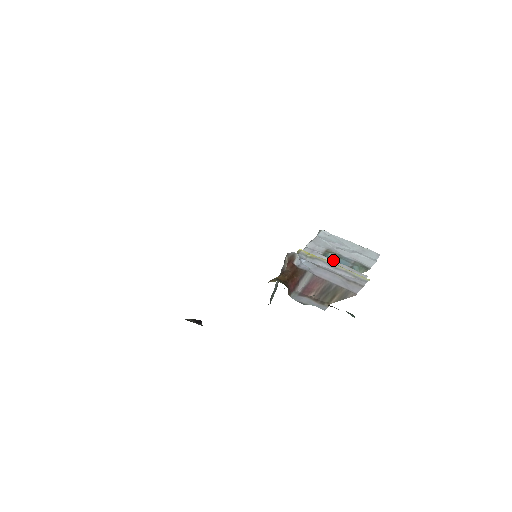
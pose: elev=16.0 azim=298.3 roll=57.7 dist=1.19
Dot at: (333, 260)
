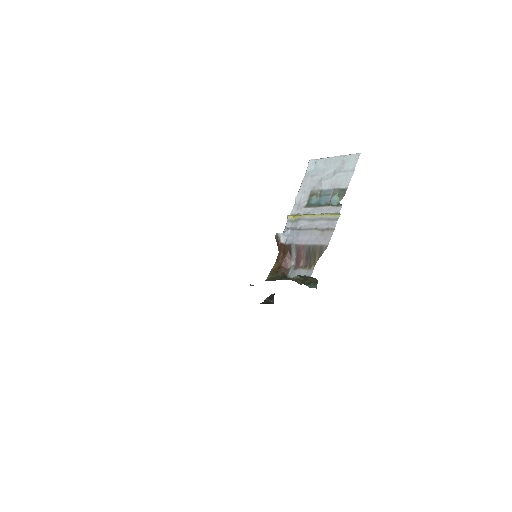
Dot at: (316, 203)
